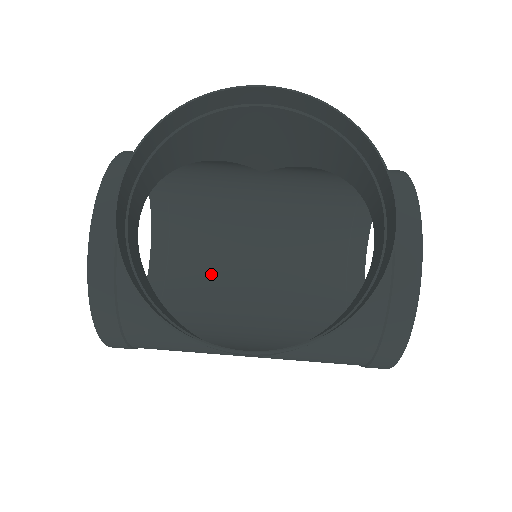
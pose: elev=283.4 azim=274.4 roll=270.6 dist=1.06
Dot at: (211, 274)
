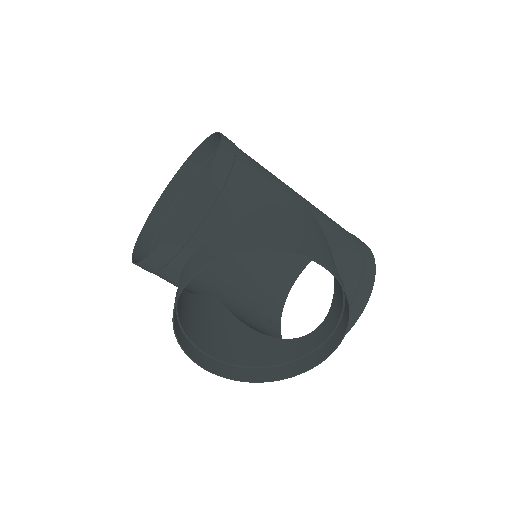
Dot at: occluded
